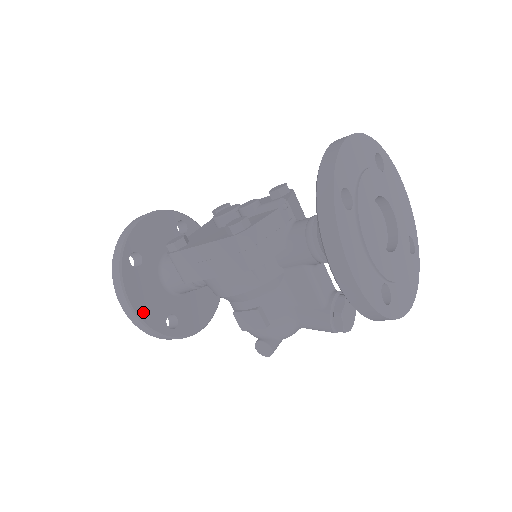
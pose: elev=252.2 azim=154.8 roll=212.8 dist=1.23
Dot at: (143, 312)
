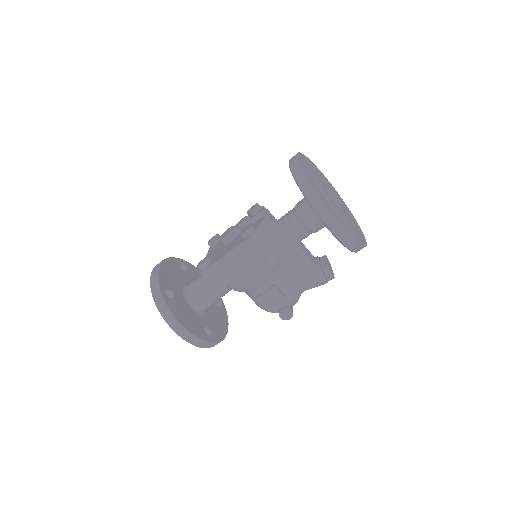
Dot at: (190, 328)
